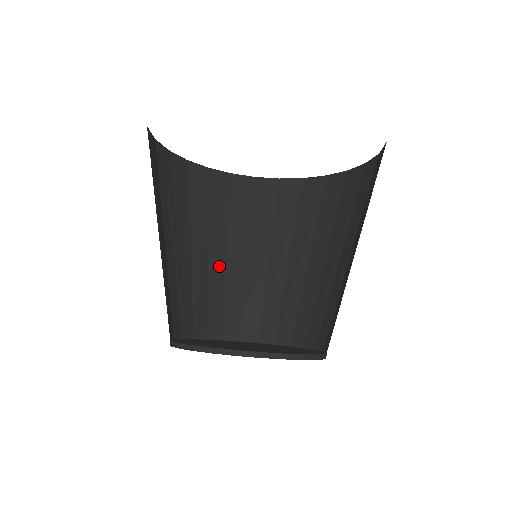
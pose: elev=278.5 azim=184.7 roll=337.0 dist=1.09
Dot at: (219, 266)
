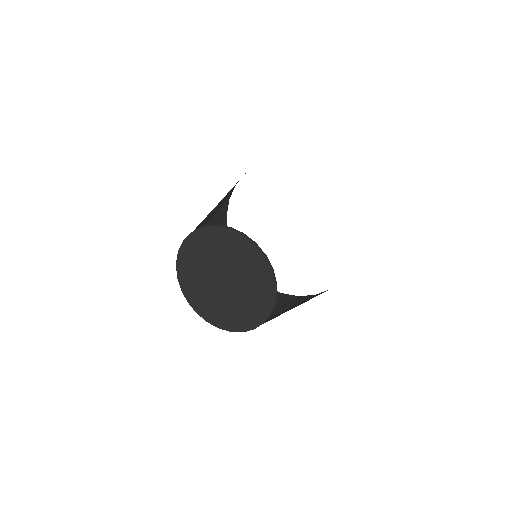
Dot at: occluded
